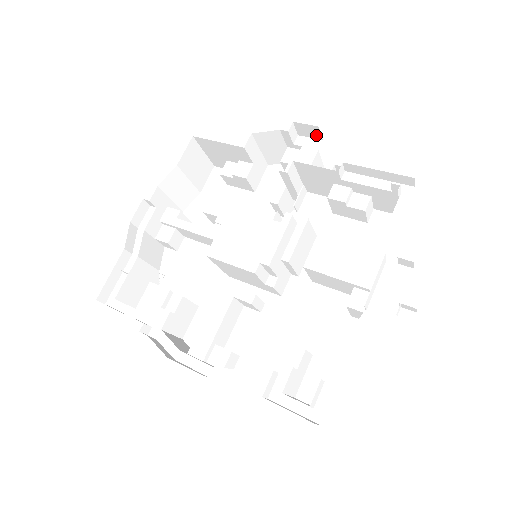
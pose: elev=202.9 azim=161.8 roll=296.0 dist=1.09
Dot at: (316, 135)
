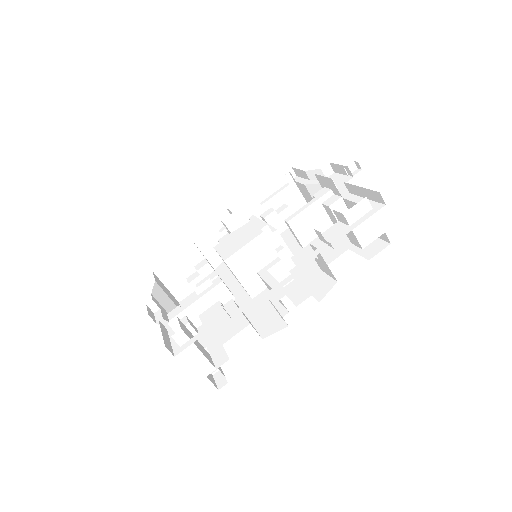
Dot at: (228, 218)
